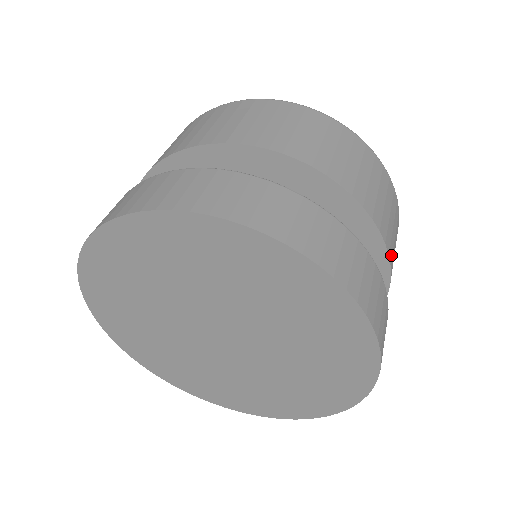
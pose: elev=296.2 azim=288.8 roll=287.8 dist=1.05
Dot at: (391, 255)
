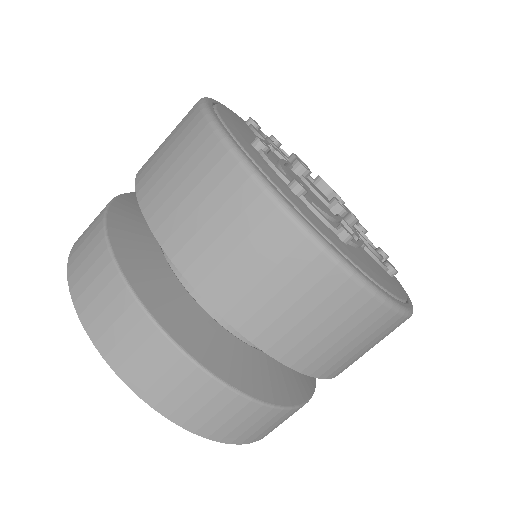
Dot at: (284, 349)
